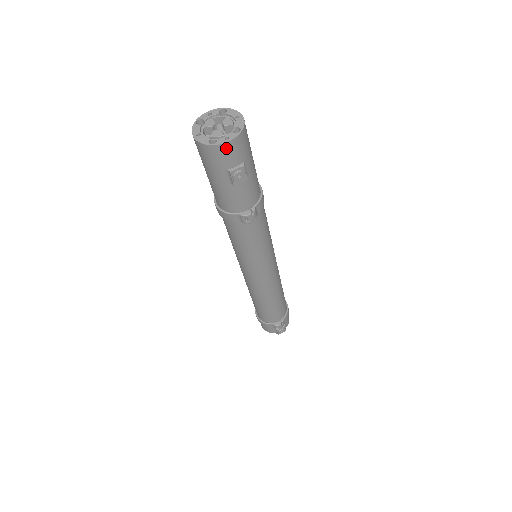
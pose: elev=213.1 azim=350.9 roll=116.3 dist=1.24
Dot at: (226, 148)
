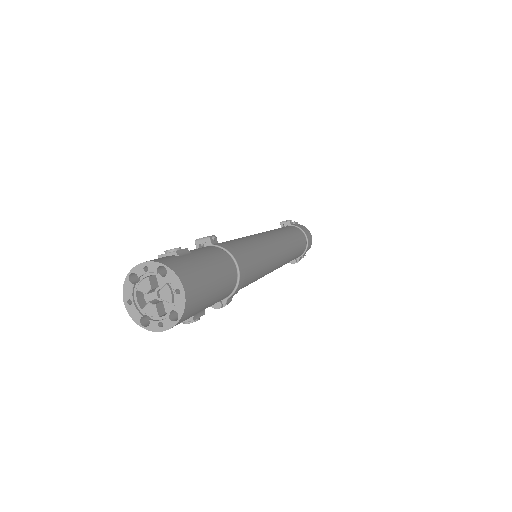
Dot at: (162, 329)
